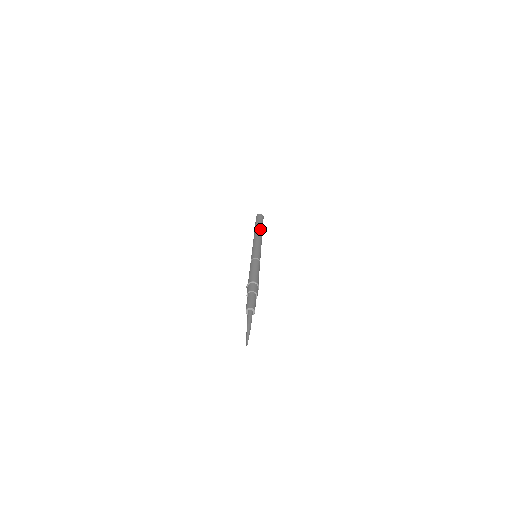
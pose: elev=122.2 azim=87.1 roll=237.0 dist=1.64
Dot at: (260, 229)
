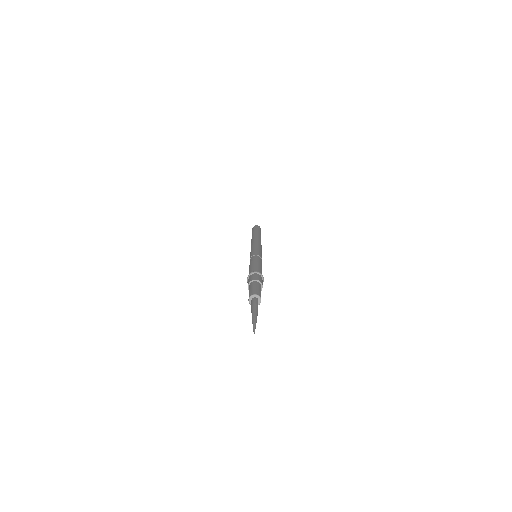
Dot at: (258, 235)
